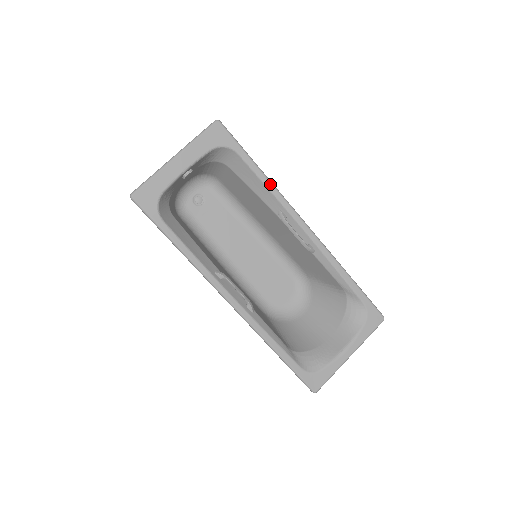
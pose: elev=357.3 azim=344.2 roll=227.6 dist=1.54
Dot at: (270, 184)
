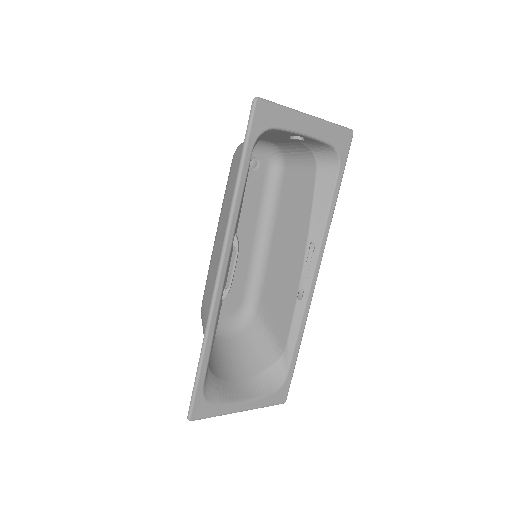
Dot at: (331, 217)
